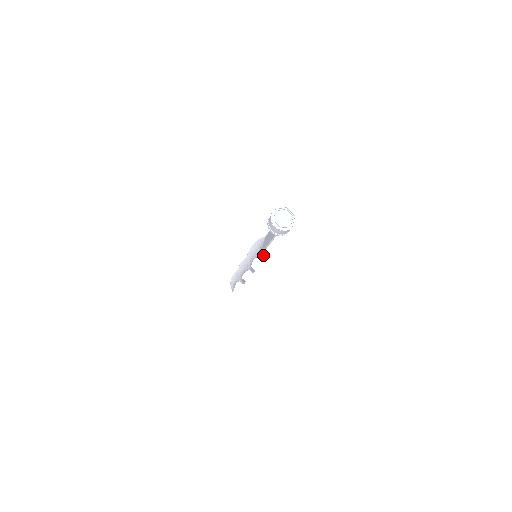
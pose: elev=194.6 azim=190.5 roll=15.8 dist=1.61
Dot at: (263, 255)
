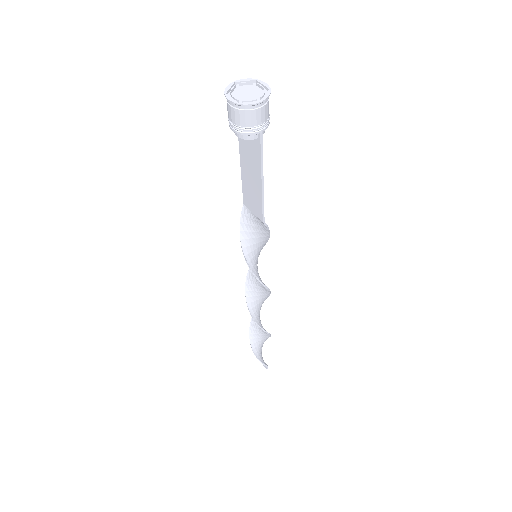
Dot at: (265, 225)
